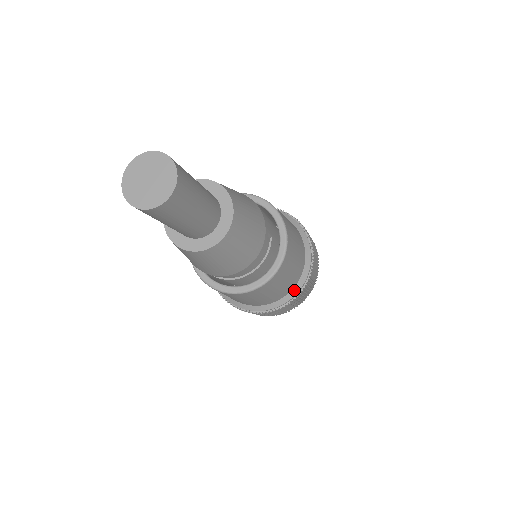
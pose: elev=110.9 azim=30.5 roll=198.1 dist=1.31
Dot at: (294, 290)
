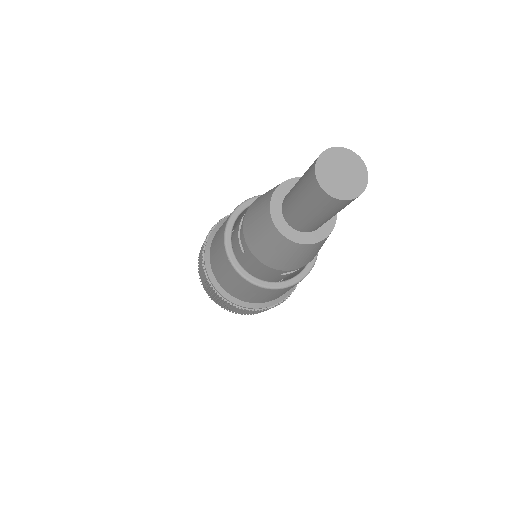
Dot at: occluded
